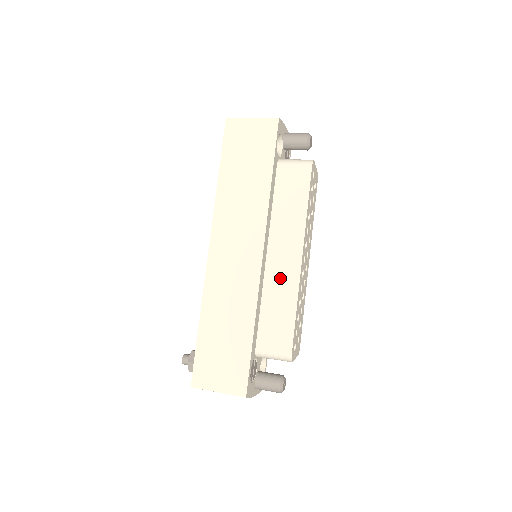
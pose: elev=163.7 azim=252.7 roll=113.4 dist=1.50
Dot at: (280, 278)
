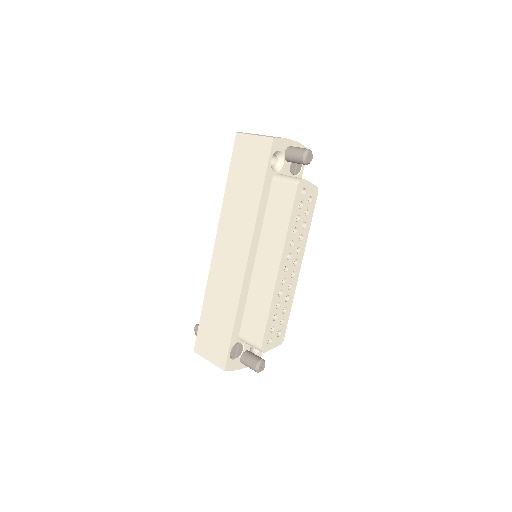
Dot at: (261, 282)
